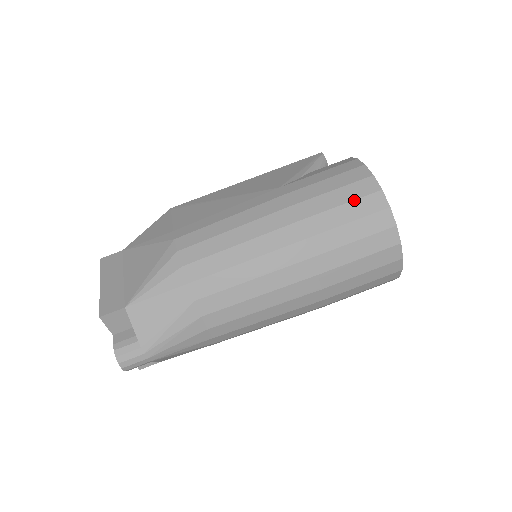
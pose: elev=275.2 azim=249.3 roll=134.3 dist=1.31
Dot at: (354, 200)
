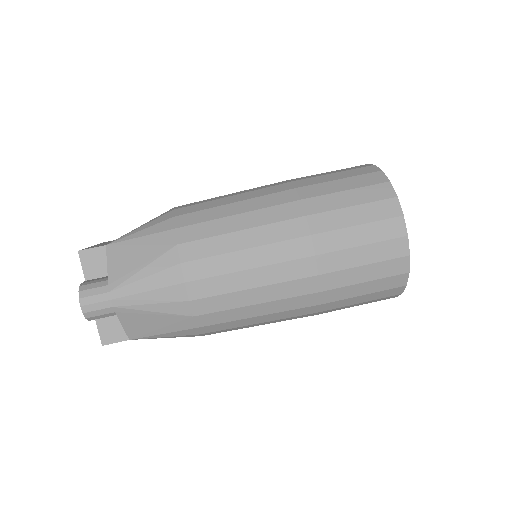
Dot at: (353, 176)
